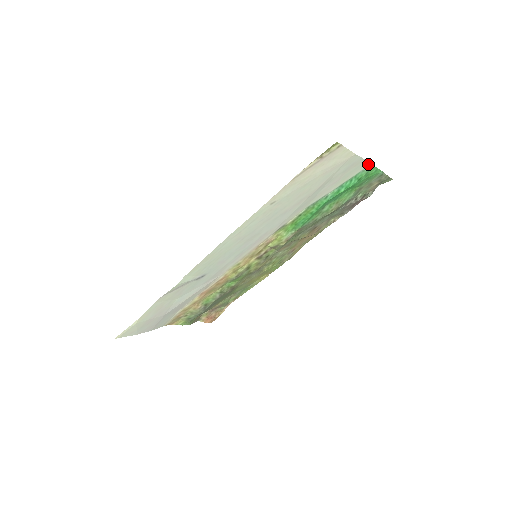
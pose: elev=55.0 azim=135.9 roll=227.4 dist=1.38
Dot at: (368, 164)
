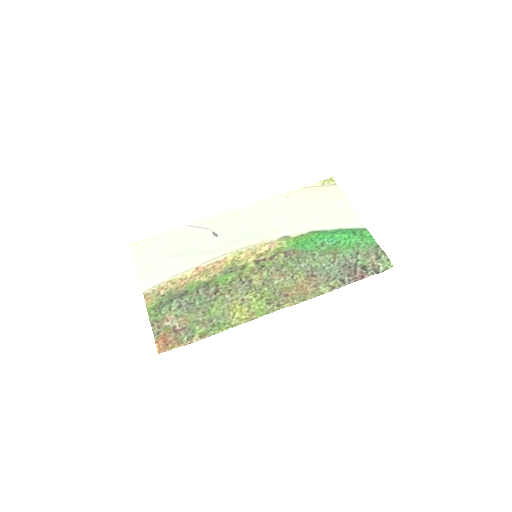
Dot at: (362, 225)
